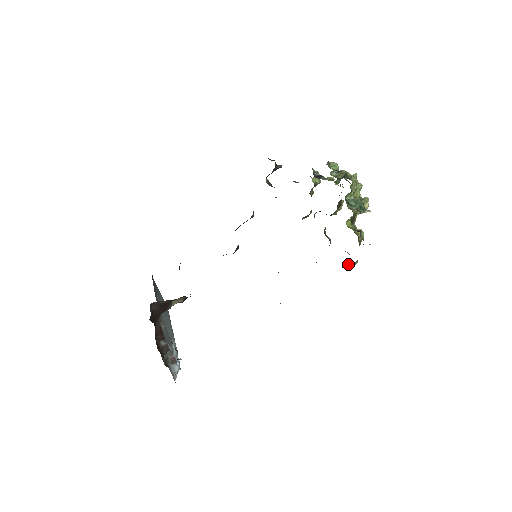
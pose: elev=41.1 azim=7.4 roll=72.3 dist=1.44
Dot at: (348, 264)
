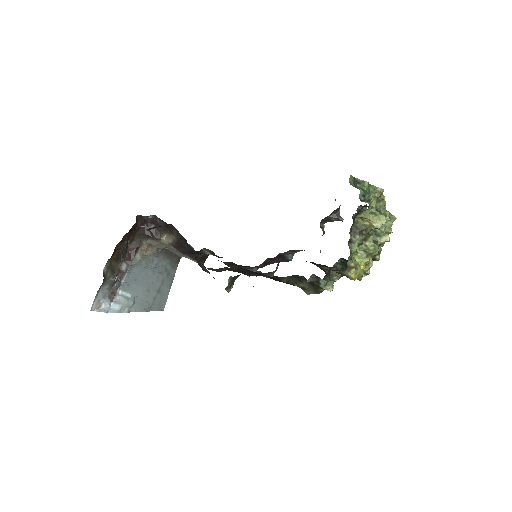
Dot at: (320, 278)
